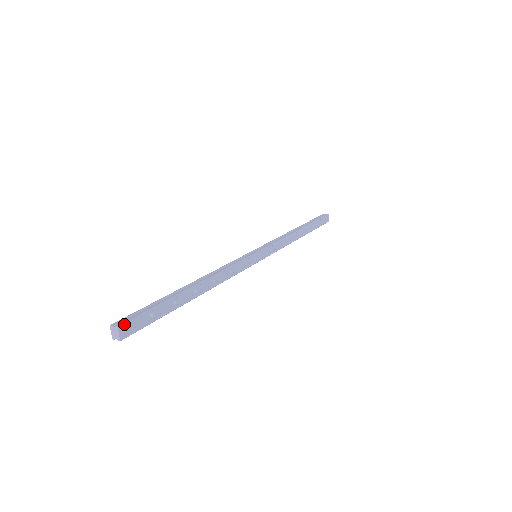
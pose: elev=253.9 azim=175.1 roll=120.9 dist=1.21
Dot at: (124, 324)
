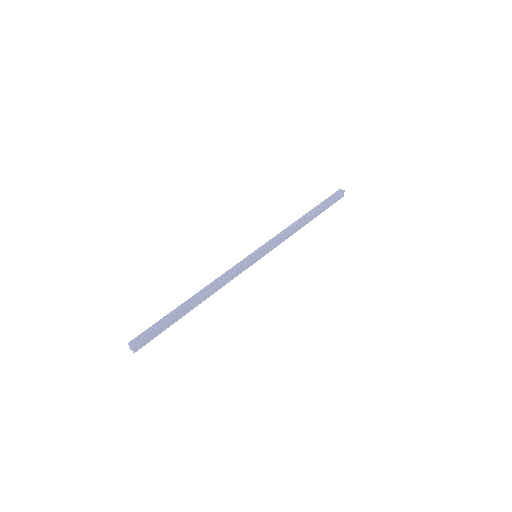
Dot at: (137, 344)
